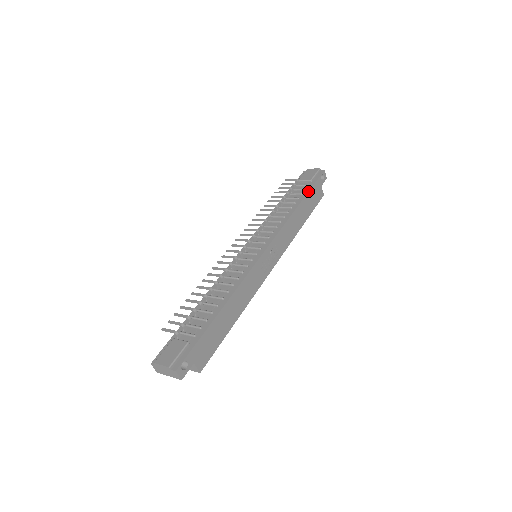
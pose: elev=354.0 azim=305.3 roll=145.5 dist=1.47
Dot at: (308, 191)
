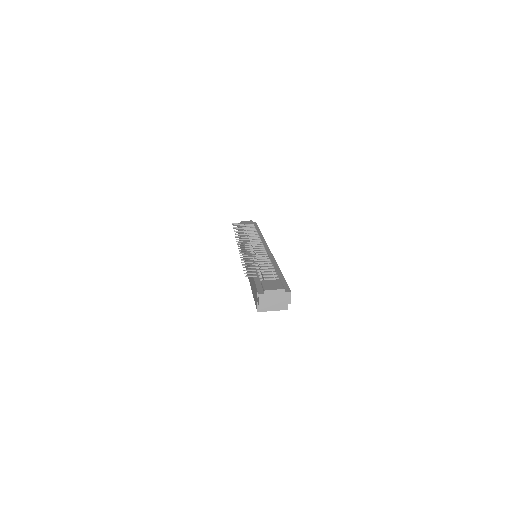
Dot at: occluded
